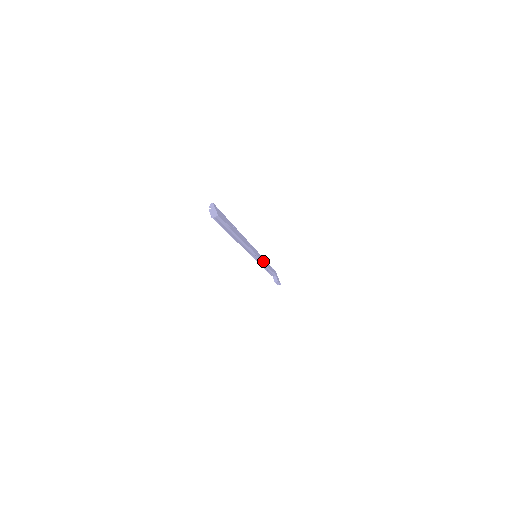
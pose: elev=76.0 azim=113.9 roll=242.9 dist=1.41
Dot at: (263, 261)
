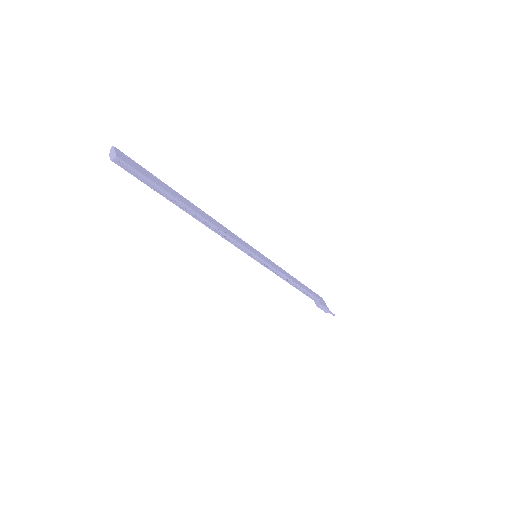
Dot at: (275, 267)
